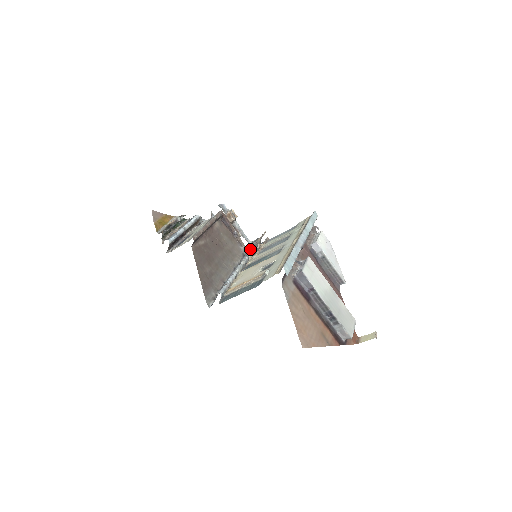
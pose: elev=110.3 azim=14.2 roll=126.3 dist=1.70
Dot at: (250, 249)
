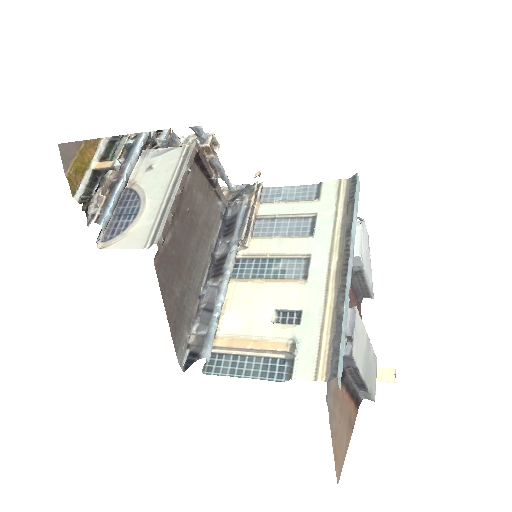
Dot at: (240, 222)
